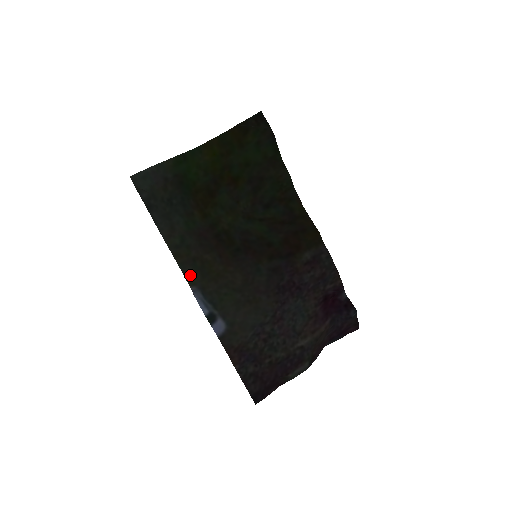
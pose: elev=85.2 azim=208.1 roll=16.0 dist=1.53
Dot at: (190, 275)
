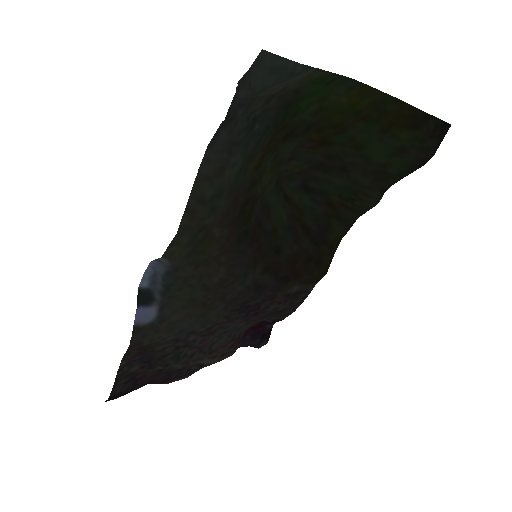
Dot at: (178, 245)
